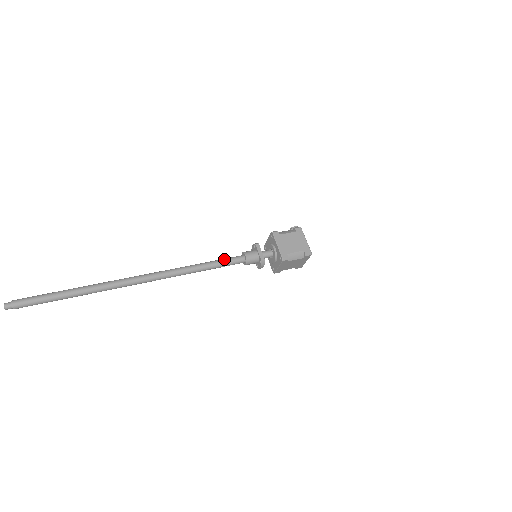
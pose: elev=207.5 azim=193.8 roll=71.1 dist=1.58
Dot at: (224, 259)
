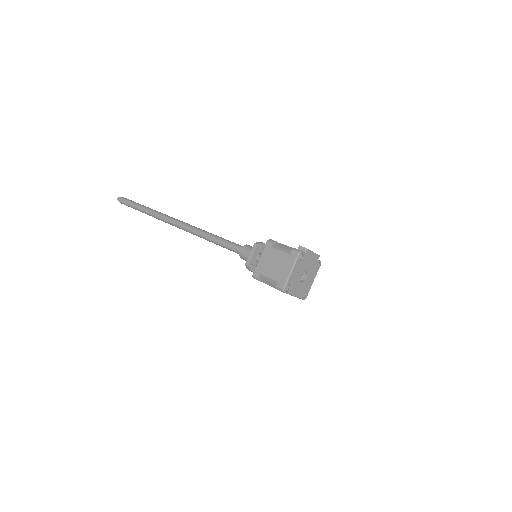
Dot at: (227, 241)
